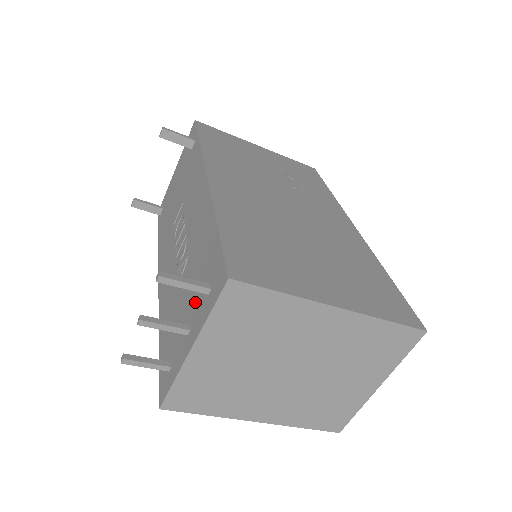
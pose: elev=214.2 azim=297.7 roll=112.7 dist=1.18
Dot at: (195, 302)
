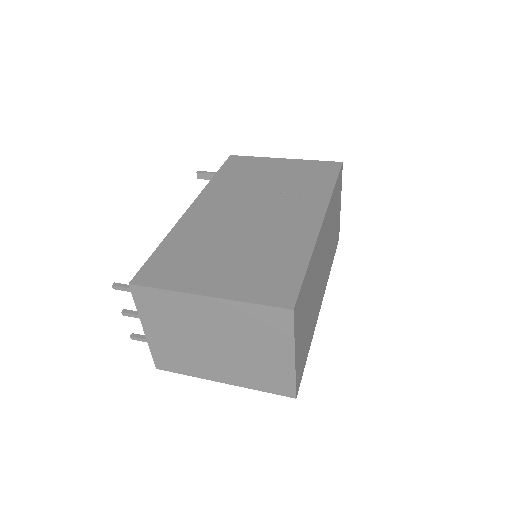
Dot at: occluded
